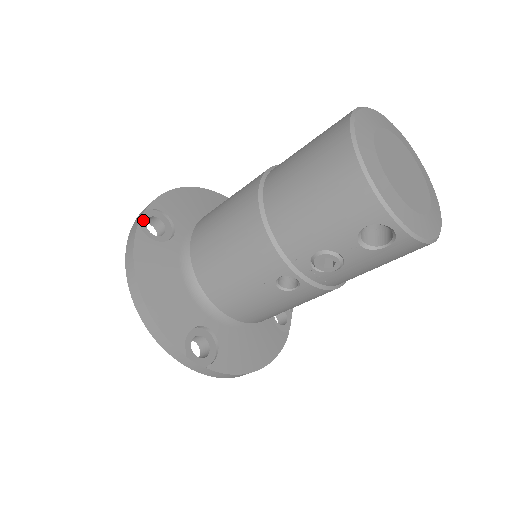
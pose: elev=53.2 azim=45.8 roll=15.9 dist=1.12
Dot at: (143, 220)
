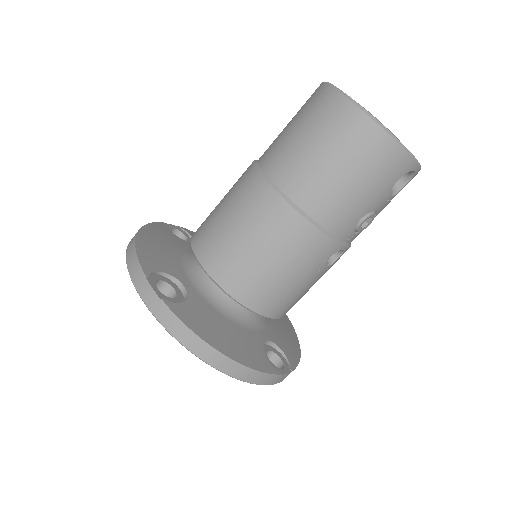
Dot at: (157, 291)
